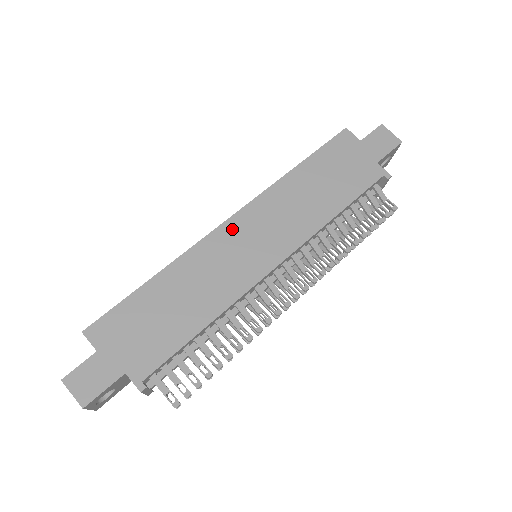
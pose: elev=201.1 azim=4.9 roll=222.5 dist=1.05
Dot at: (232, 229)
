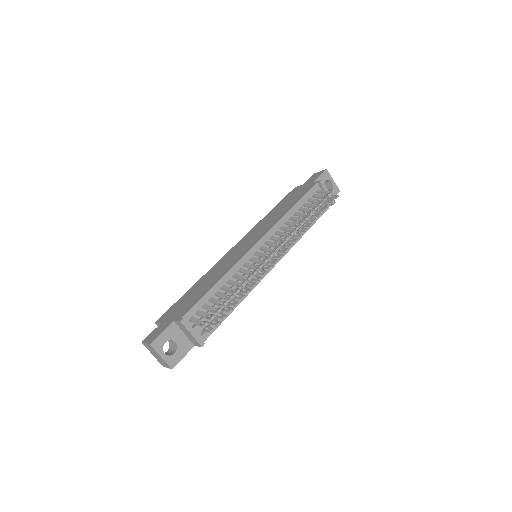
Dot at: (234, 249)
